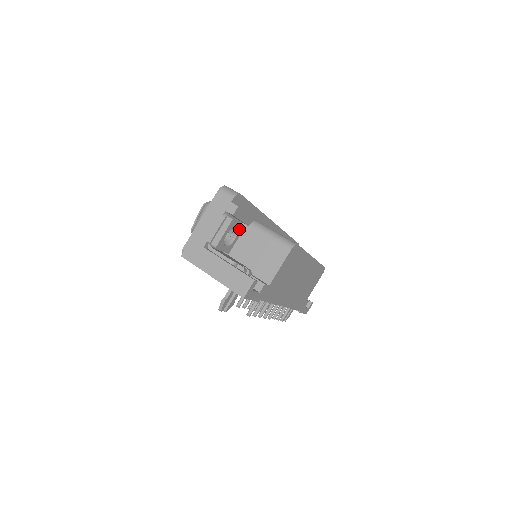
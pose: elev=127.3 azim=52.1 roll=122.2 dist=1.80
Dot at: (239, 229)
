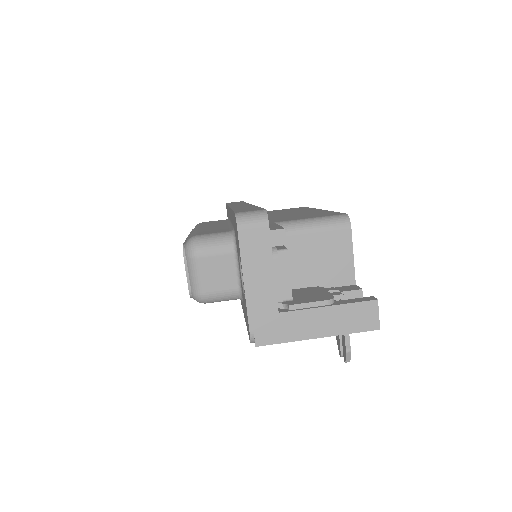
Dot at: occluded
